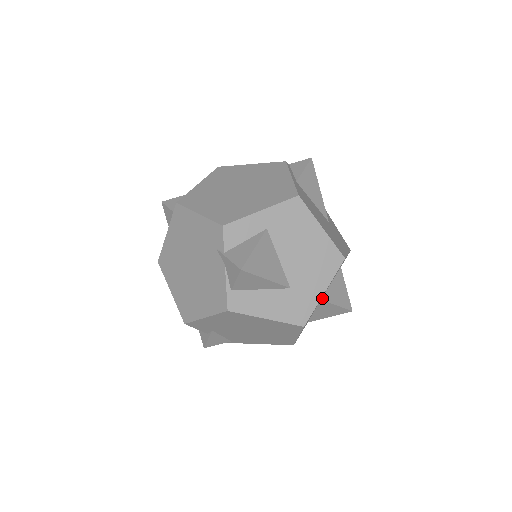
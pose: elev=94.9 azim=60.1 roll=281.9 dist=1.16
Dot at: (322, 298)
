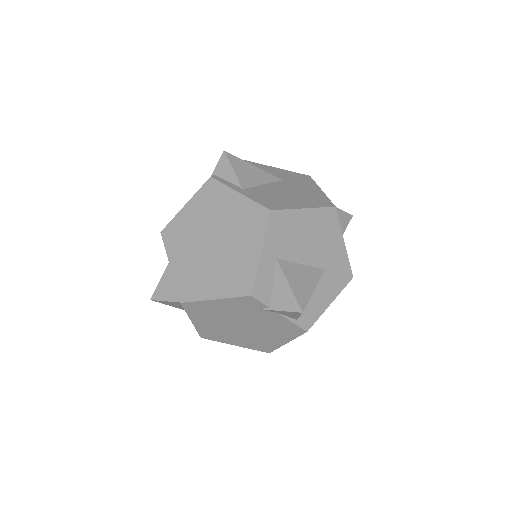
Dot at: occluded
